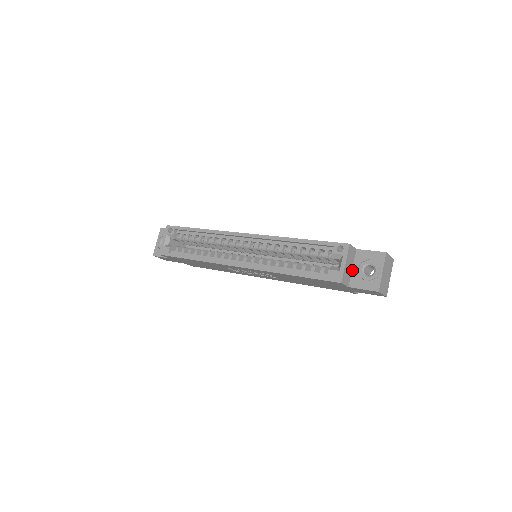
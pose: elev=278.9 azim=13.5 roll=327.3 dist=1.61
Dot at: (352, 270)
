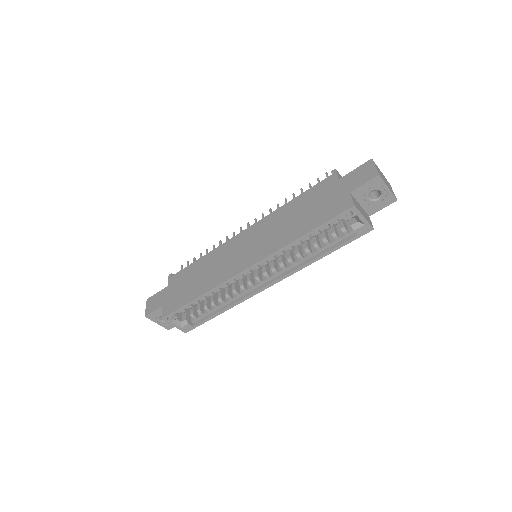
Dot at: (361, 206)
